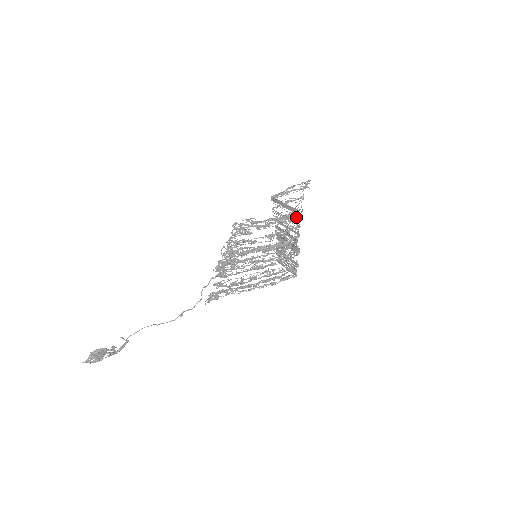
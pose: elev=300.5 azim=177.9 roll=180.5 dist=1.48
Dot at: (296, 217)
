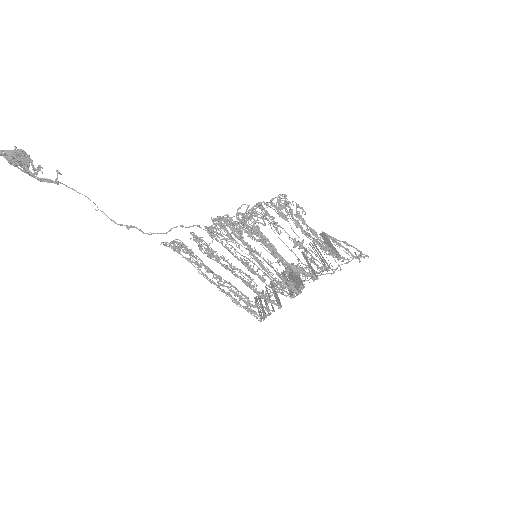
Dot at: (320, 274)
